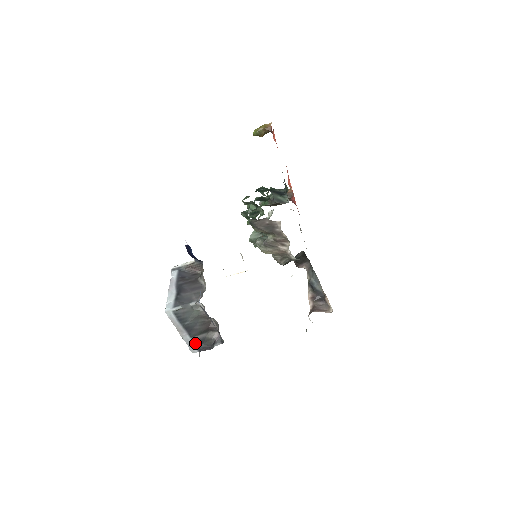
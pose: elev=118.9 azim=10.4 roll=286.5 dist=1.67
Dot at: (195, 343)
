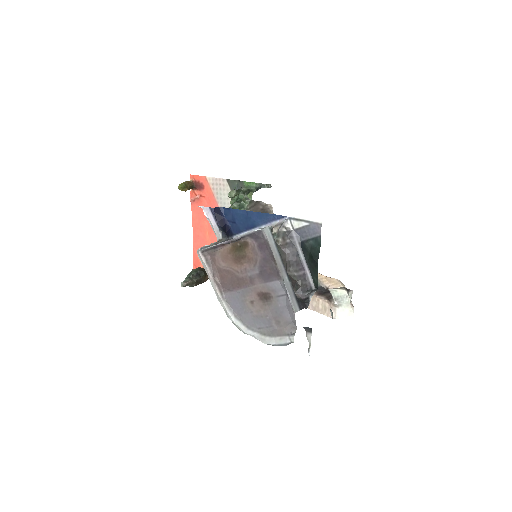
Dot at: (294, 293)
